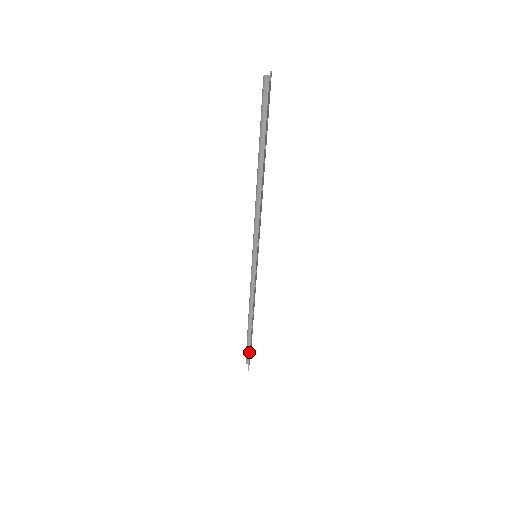
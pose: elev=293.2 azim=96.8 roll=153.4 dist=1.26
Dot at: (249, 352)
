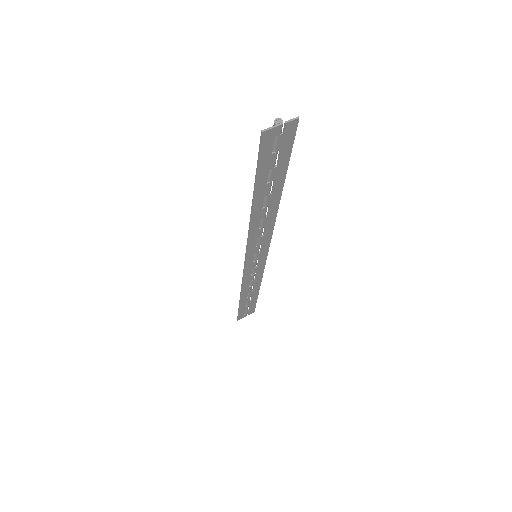
Dot at: (238, 311)
